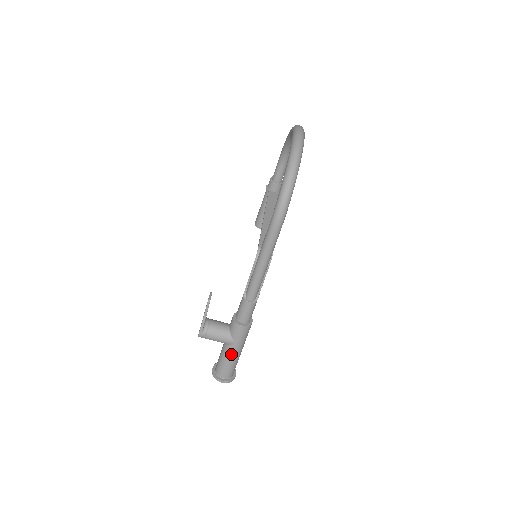
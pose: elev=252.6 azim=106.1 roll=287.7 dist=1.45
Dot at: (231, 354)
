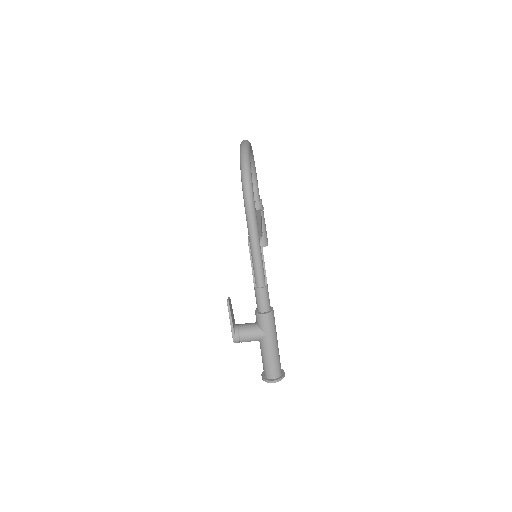
Dot at: (268, 348)
